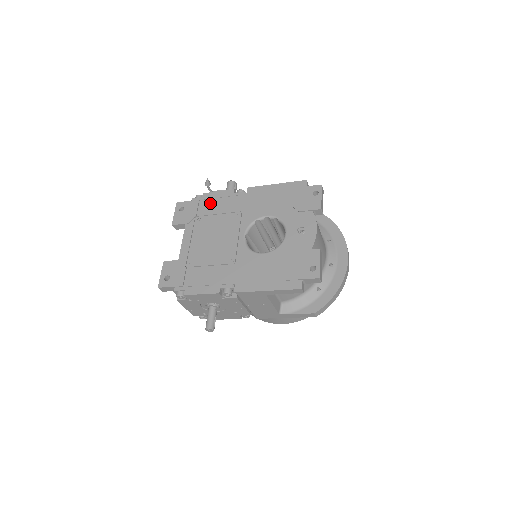
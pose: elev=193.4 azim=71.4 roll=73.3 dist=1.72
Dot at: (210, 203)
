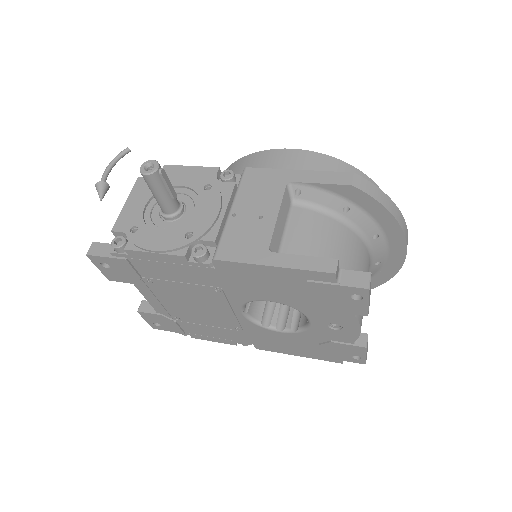
Dot at: (152, 267)
